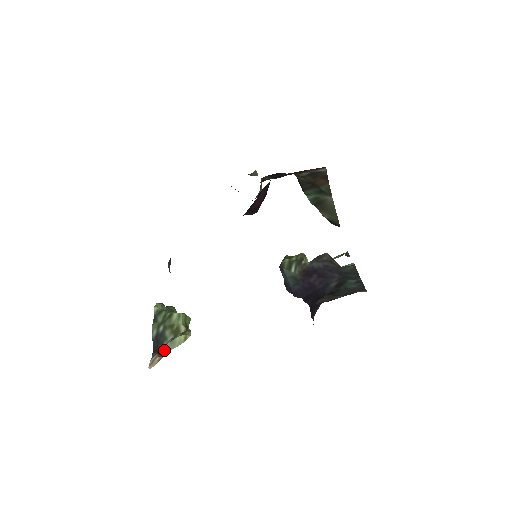
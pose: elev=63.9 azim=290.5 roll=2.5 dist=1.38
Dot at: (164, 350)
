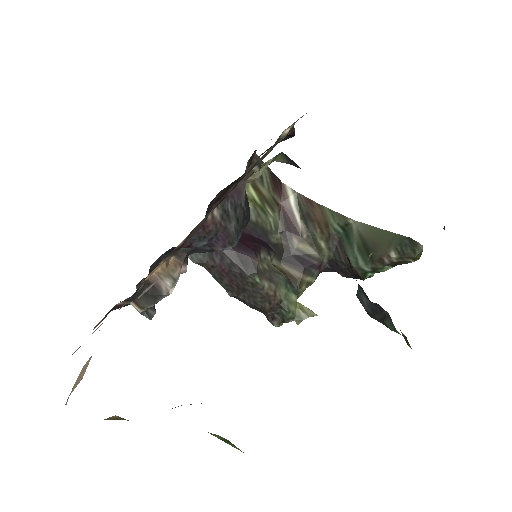
Dot at: occluded
